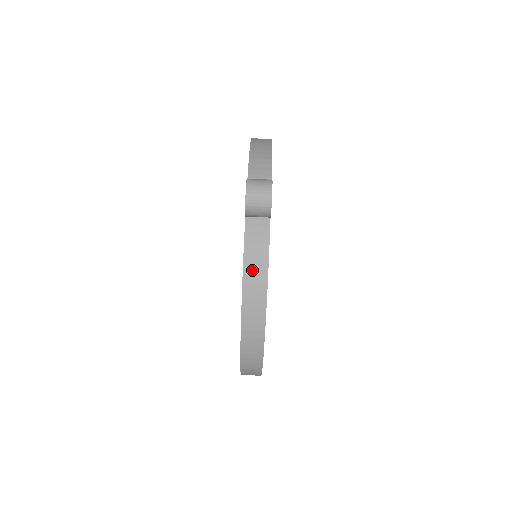
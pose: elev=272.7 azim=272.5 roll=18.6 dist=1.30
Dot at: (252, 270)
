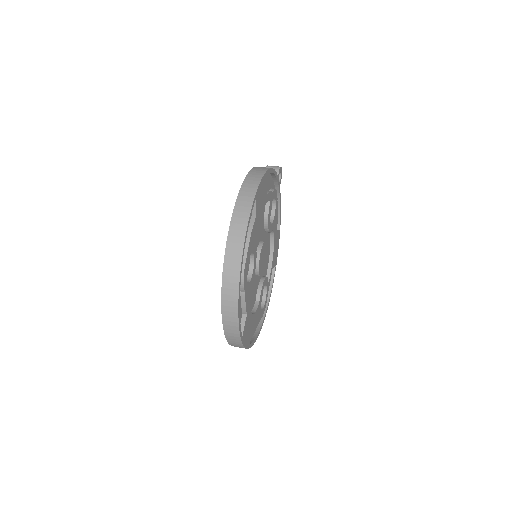
Dot at: occluded
